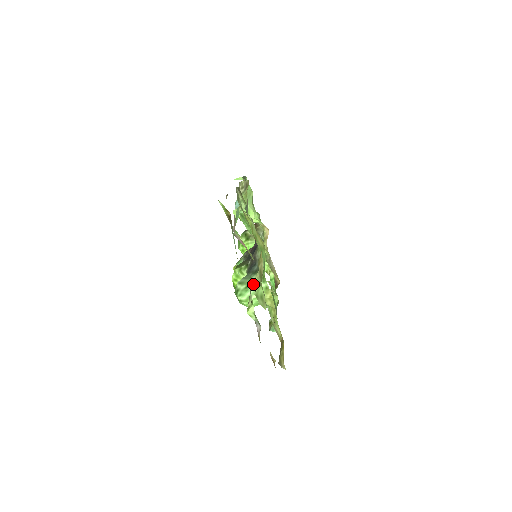
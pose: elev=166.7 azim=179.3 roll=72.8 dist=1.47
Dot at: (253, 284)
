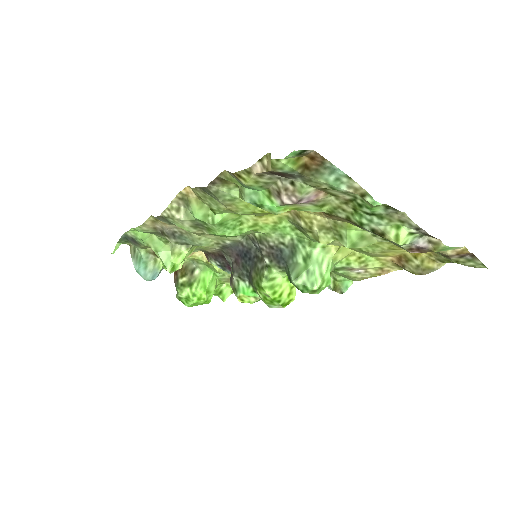
Dot at: (309, 262)
